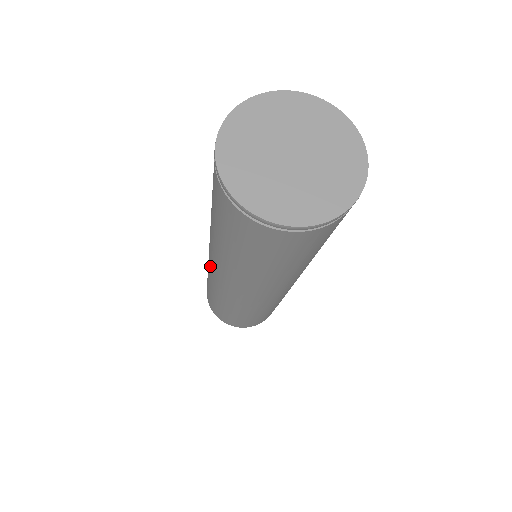
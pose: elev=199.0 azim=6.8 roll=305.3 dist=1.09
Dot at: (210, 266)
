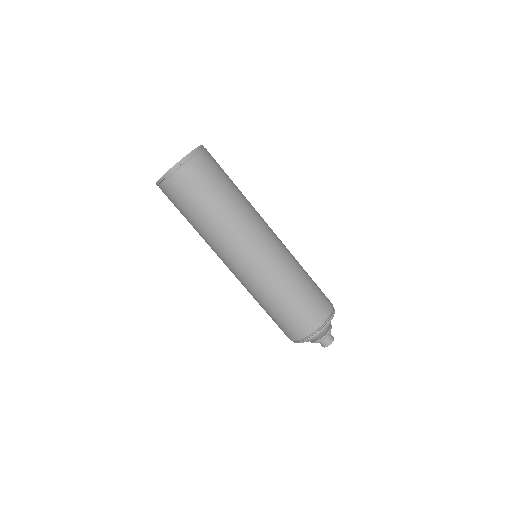
Dot at: occluded
